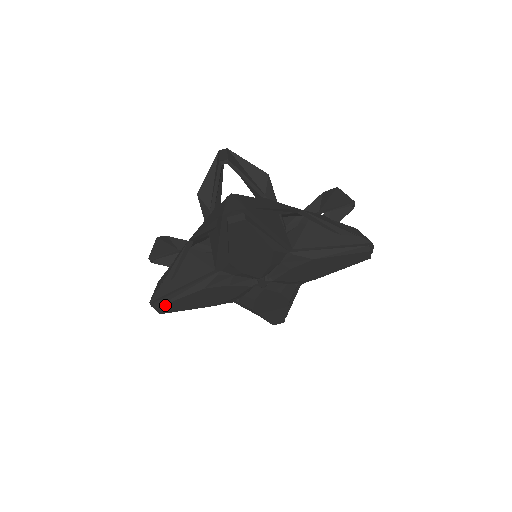
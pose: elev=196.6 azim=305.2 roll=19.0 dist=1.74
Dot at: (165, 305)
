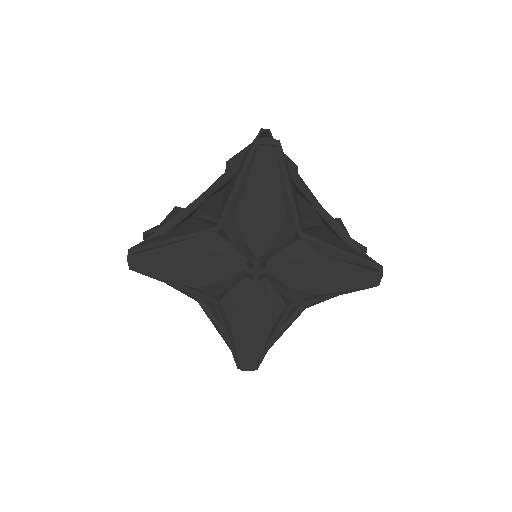
Dot at: (144, 255)
